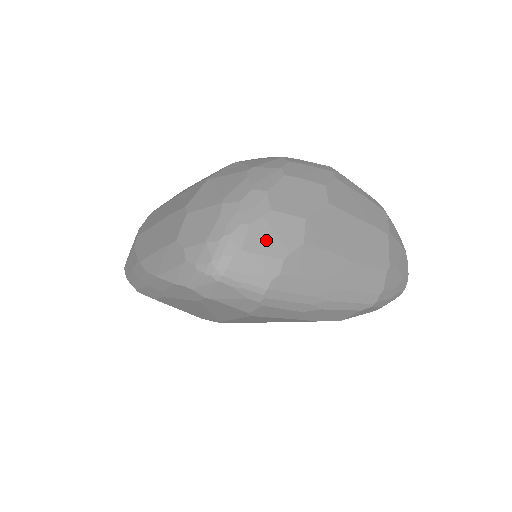
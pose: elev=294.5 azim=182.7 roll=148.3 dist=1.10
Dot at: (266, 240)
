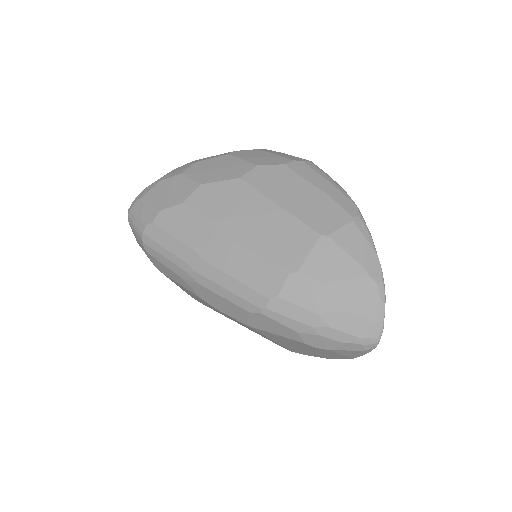
Dot at: (161, 194)
